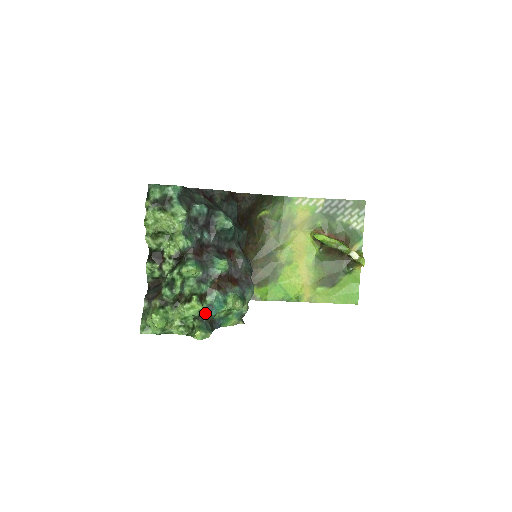
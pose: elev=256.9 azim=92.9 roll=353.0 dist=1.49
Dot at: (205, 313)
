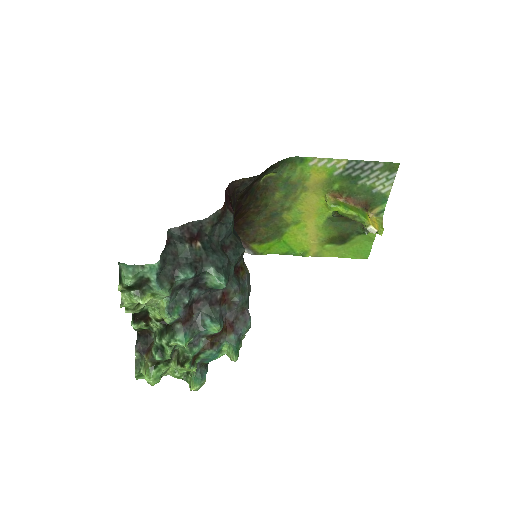
Dot at: (199, 362)
